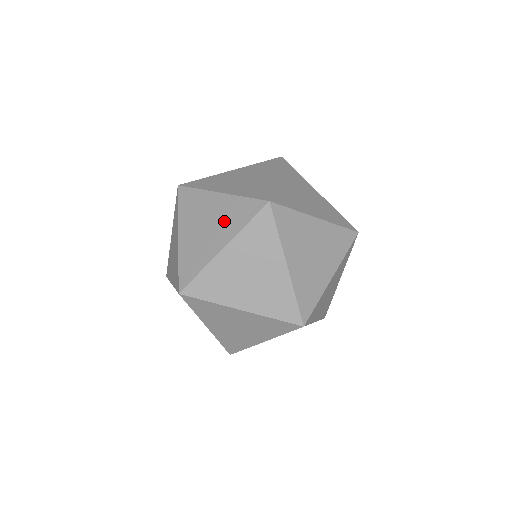
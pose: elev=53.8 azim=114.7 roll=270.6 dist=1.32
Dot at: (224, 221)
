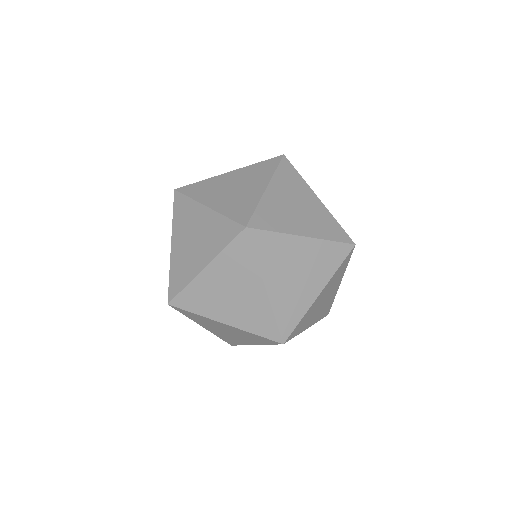
Dot at: occluded
